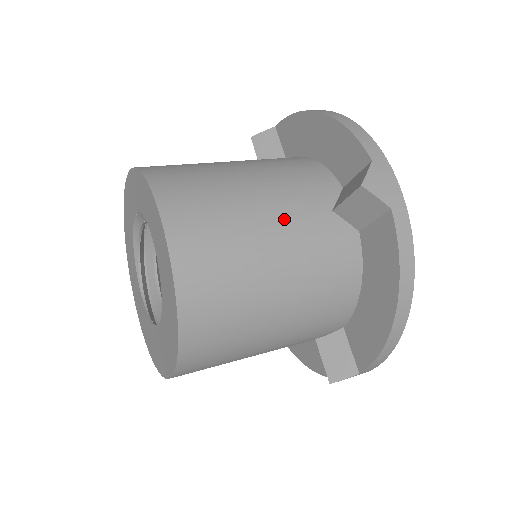
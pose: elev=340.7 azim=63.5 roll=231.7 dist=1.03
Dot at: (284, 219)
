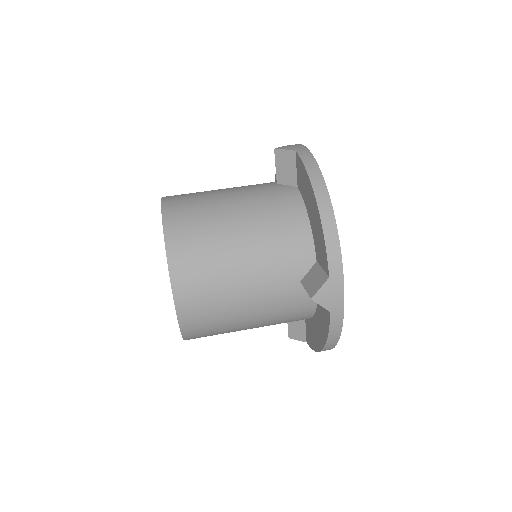
Dot at: (260, 289)
